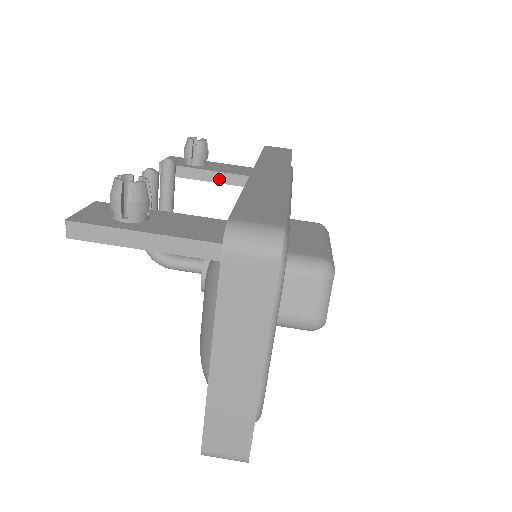
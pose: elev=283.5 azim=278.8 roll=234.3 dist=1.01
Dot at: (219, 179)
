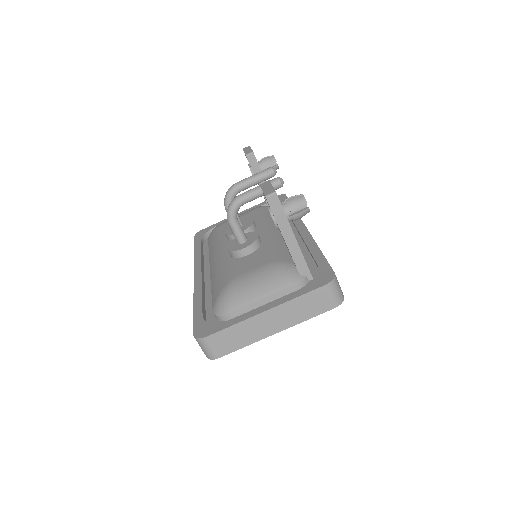
Dot at: occluded
